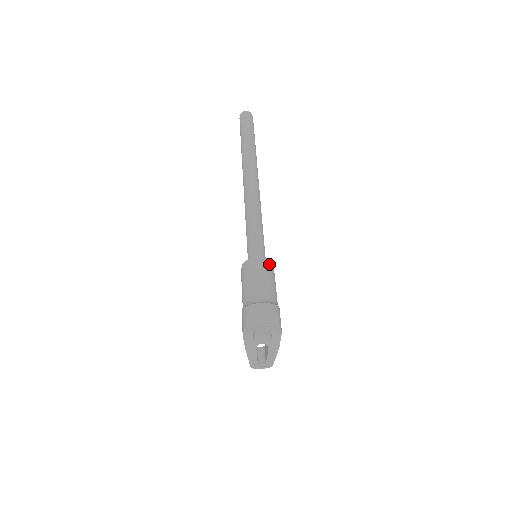
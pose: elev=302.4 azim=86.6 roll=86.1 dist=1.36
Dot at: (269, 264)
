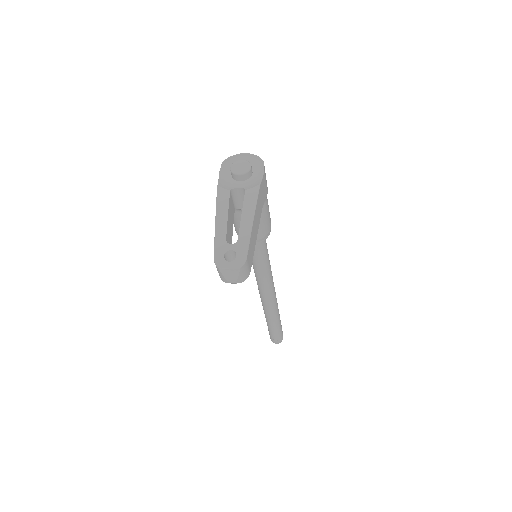
Dot at: occluded
